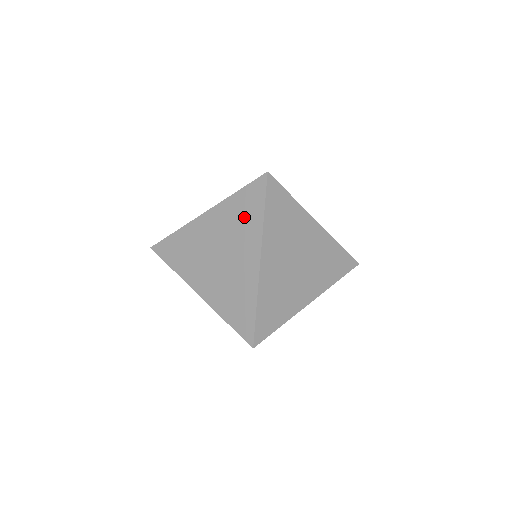
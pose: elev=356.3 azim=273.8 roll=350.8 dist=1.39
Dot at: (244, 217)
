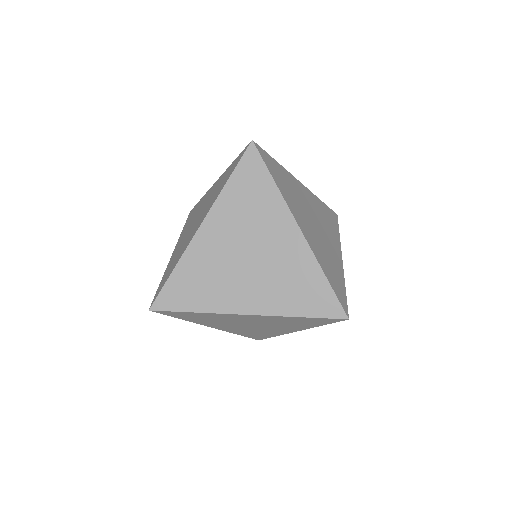
Dot at: (298, 323)
